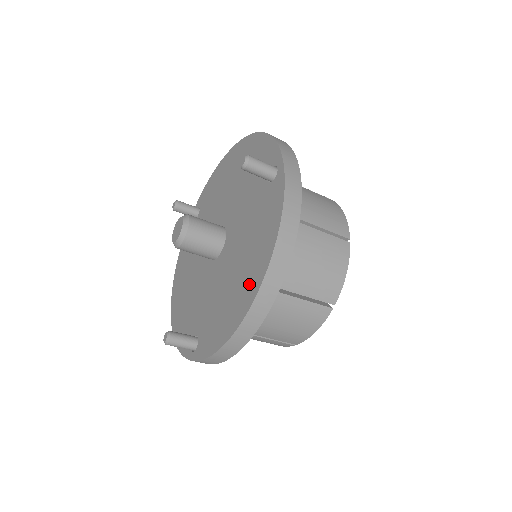
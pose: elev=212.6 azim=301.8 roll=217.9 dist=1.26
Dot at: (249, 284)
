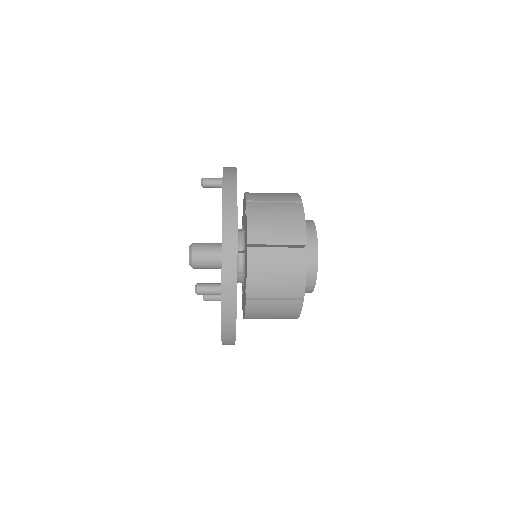
Dot at: occluded
